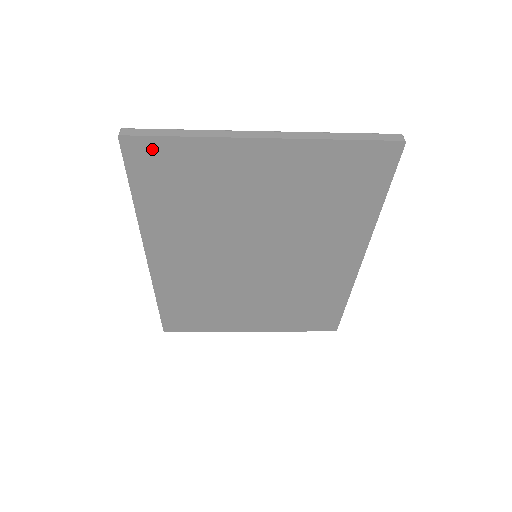
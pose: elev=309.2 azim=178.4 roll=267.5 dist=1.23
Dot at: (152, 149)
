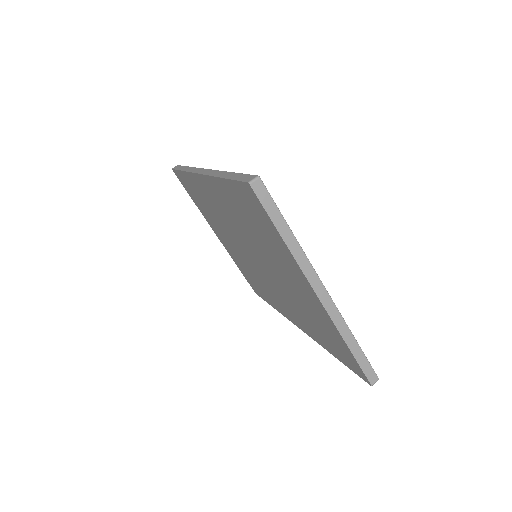
Dot at: (259, 208)
